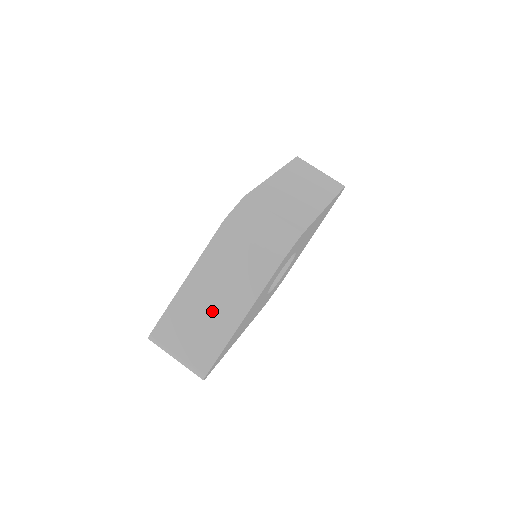
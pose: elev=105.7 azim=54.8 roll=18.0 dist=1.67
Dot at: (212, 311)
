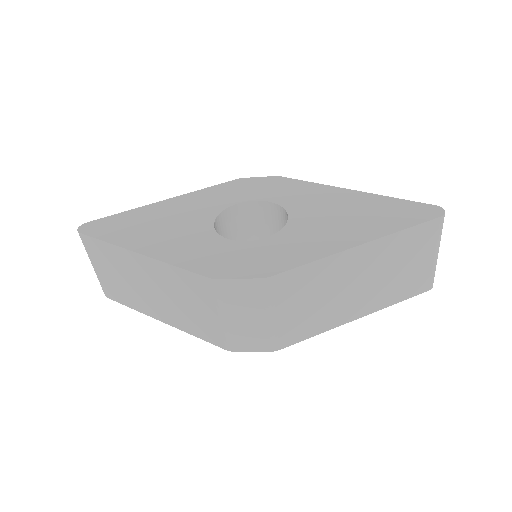
Dot at: (142, 290)
